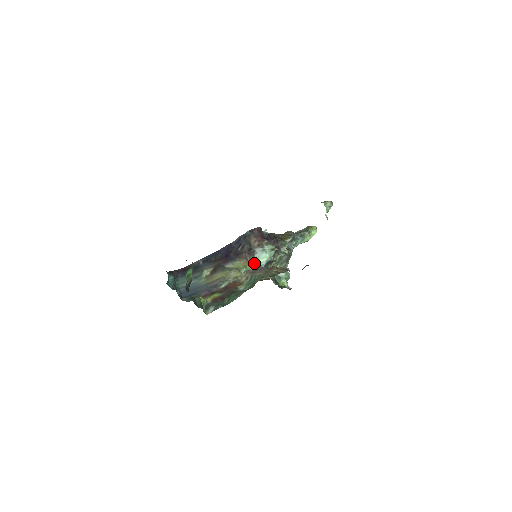
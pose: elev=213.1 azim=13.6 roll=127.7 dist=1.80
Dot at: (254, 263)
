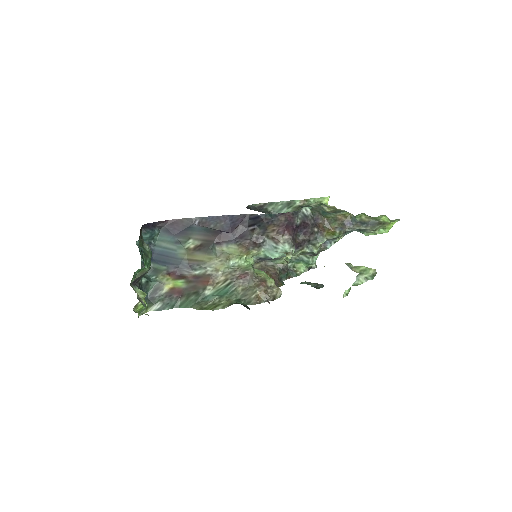
Dot at: (258, 253)
